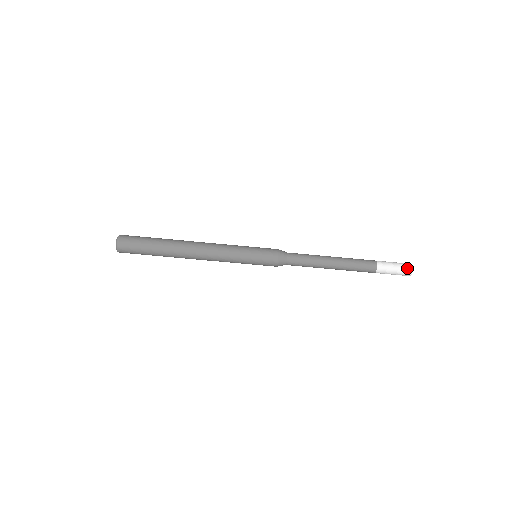
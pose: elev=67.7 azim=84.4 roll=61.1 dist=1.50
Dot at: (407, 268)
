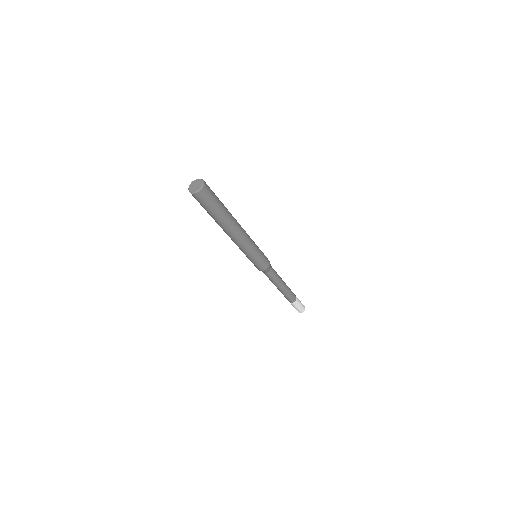
Dot at: (303, 309)
